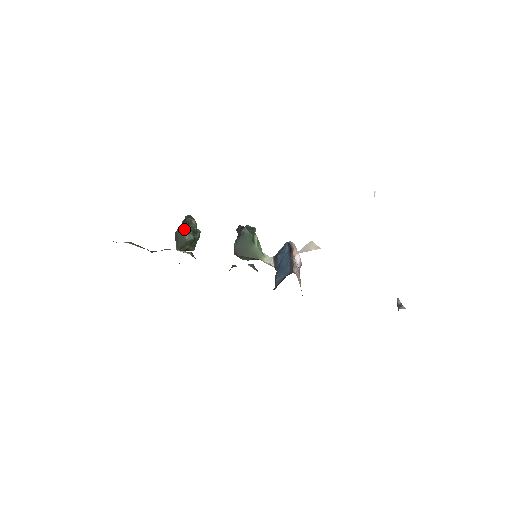
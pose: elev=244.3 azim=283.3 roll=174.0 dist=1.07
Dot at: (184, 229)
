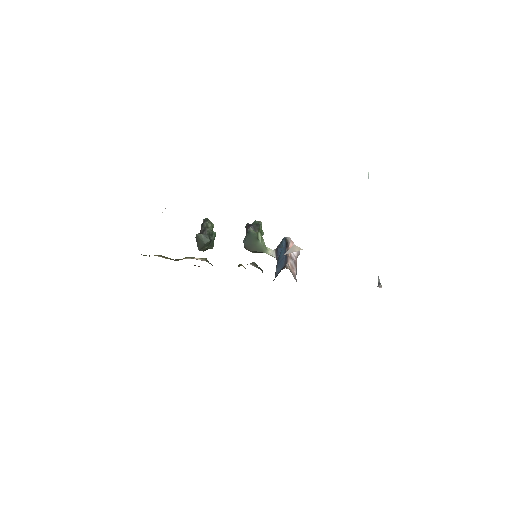
Dot at: (201, 234)
